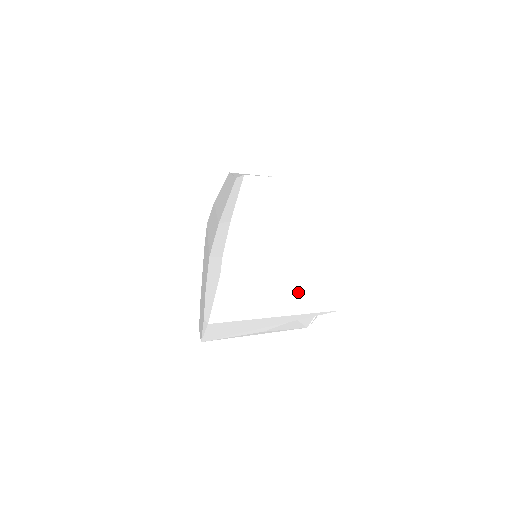
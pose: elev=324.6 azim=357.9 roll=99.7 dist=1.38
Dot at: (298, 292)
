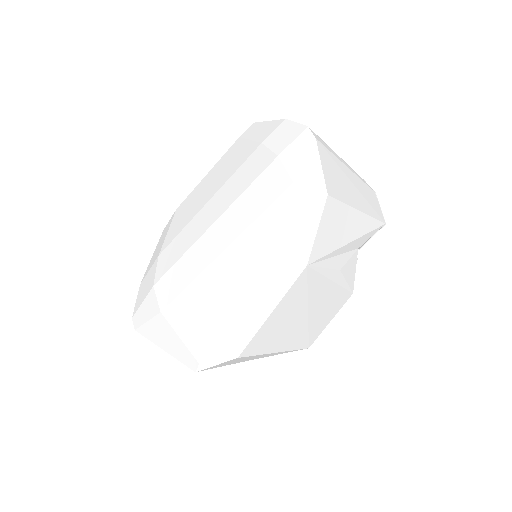
Dot at: (360, 189)
